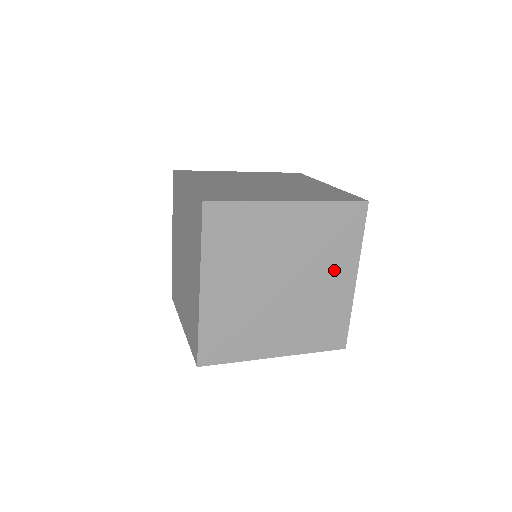
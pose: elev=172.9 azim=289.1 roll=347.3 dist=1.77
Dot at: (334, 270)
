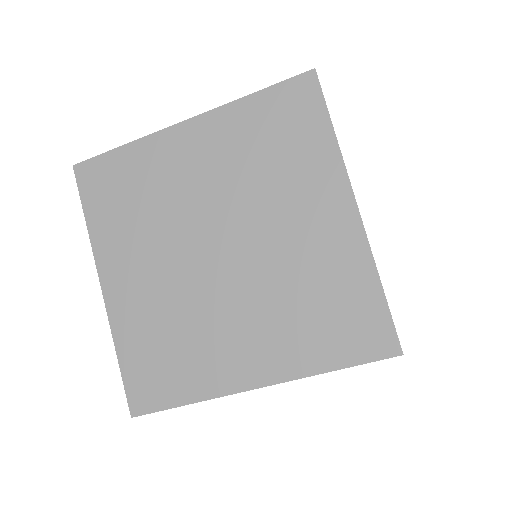
Dot at: occluded
